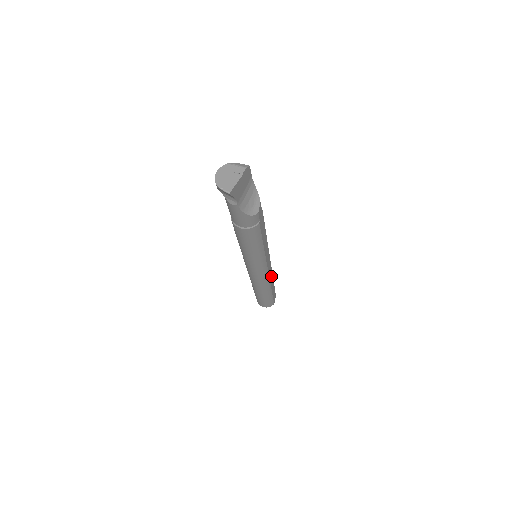
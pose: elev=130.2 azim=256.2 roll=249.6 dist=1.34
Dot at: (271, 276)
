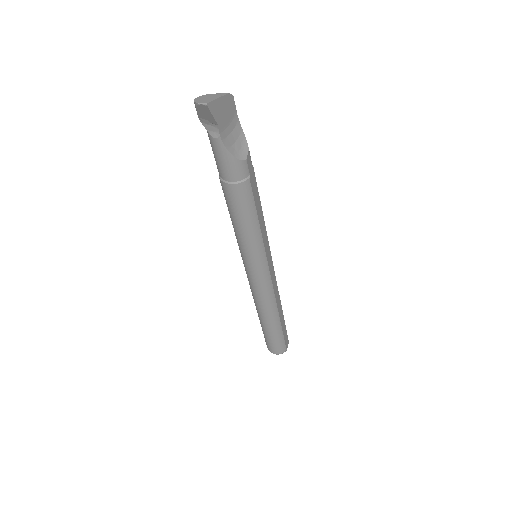
Dot at: (277, 296)
